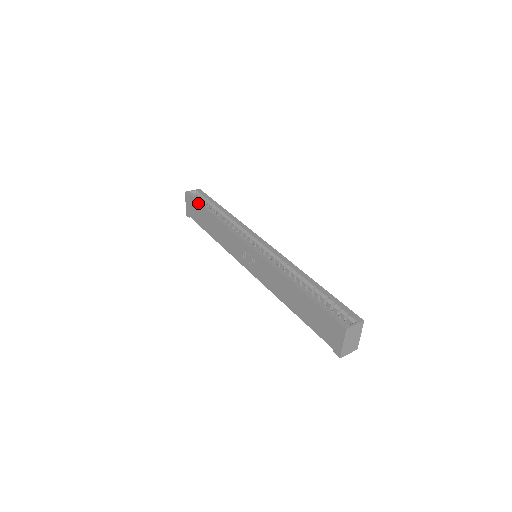
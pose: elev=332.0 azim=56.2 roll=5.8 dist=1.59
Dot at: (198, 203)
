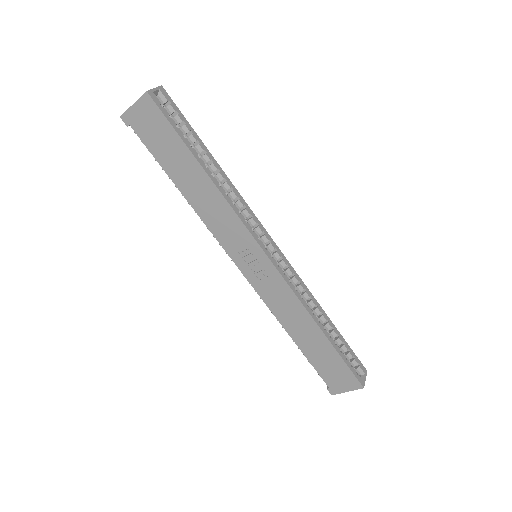
Dot at: (178, 134)
